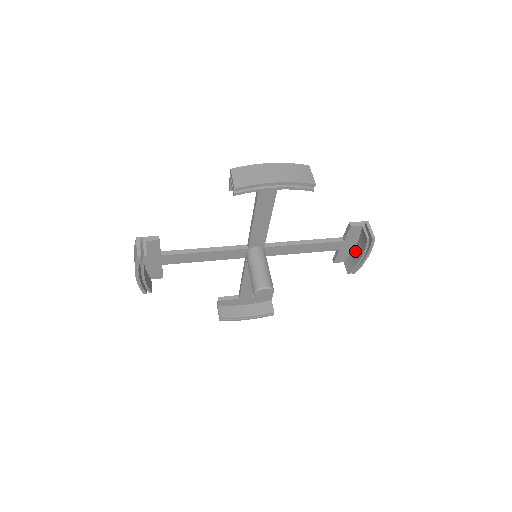
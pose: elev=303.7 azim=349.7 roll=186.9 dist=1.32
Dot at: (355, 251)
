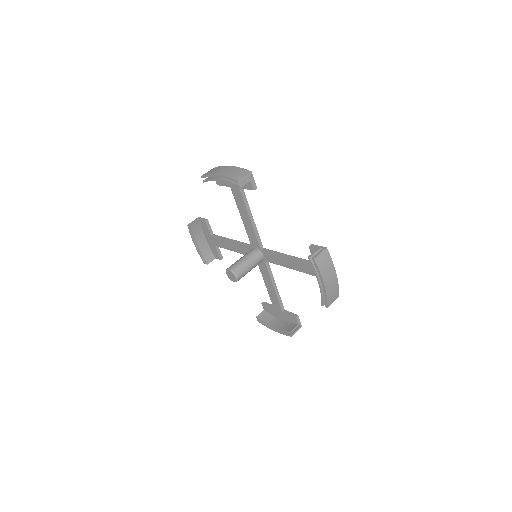
Dot at: occluded
